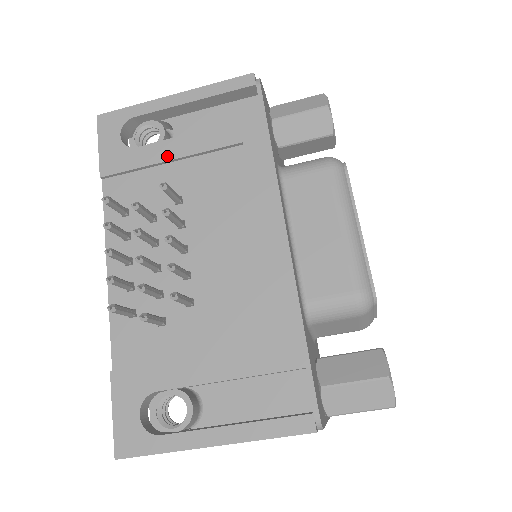
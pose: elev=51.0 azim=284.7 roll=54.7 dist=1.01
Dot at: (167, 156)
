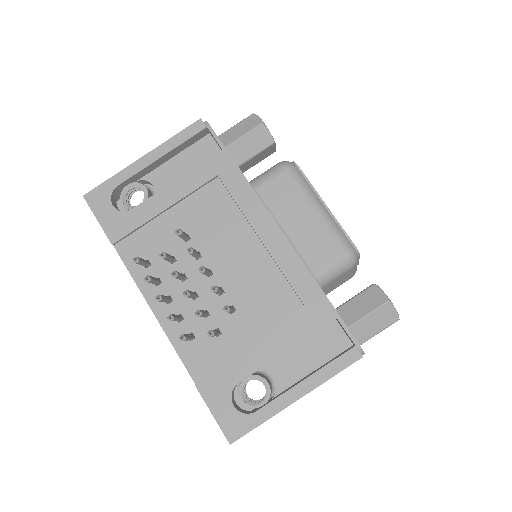
Dot at: (161, 207)
